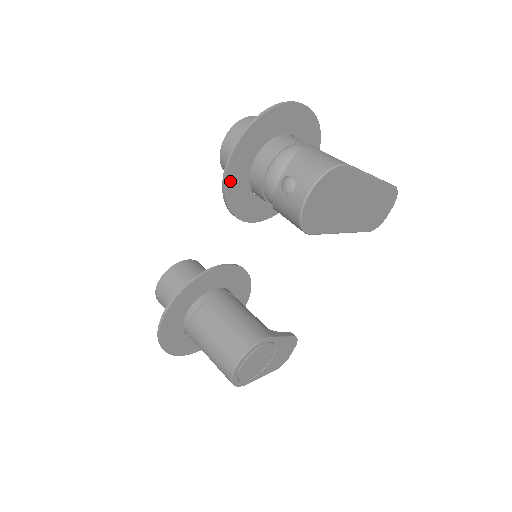
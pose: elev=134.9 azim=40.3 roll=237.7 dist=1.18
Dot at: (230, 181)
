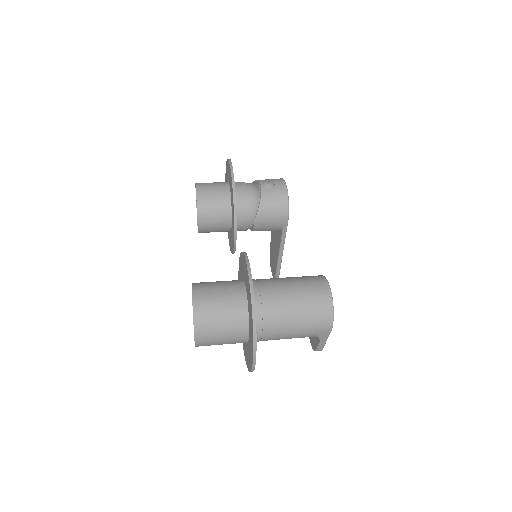
Dot at: (234, 185)
